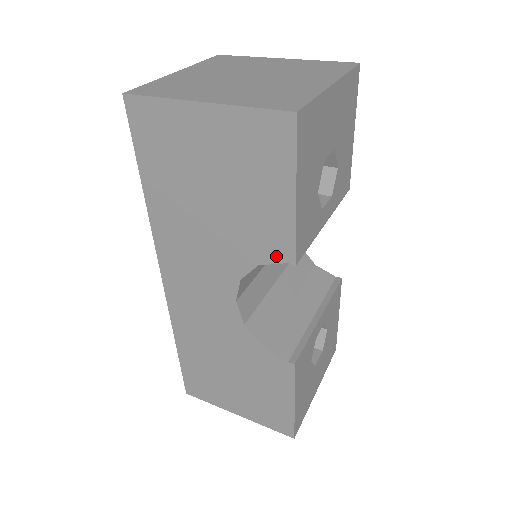
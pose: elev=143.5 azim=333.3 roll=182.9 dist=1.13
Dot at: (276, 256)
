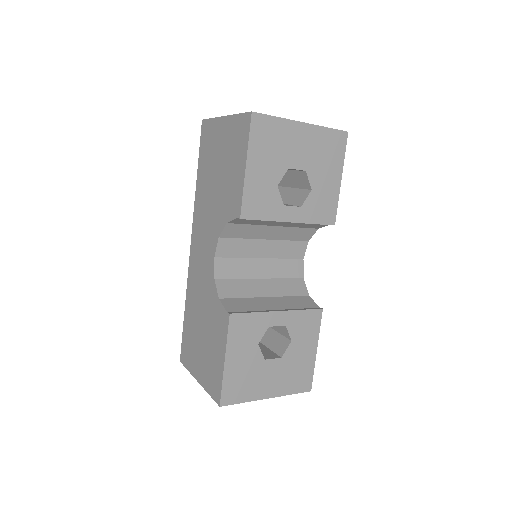
Dot at: (234, 213)
